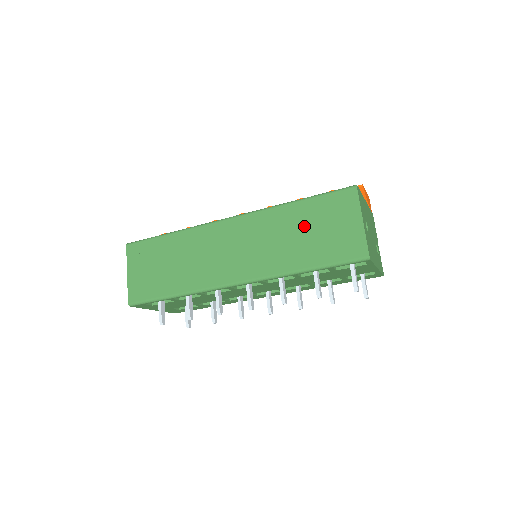
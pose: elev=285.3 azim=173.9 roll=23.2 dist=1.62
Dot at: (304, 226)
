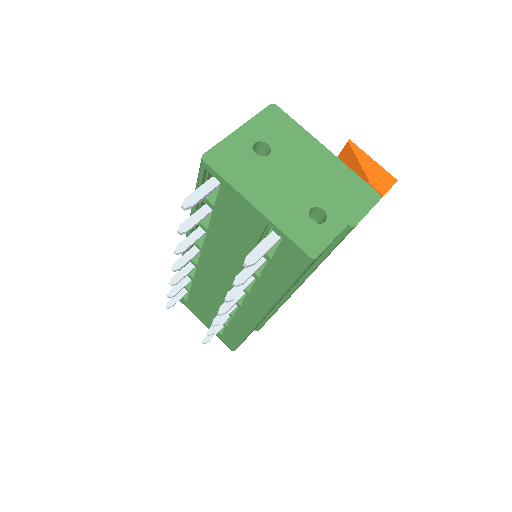
Dot at: occluded
